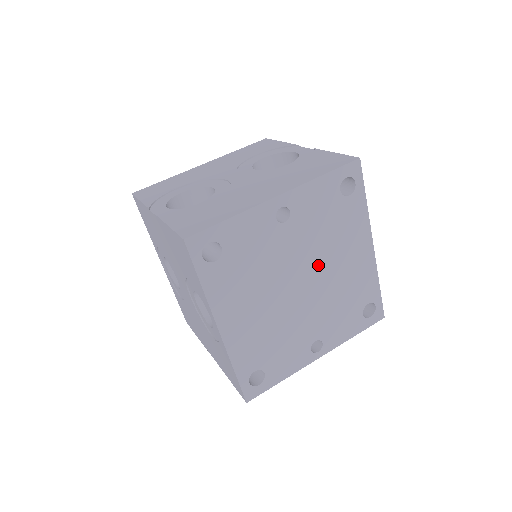
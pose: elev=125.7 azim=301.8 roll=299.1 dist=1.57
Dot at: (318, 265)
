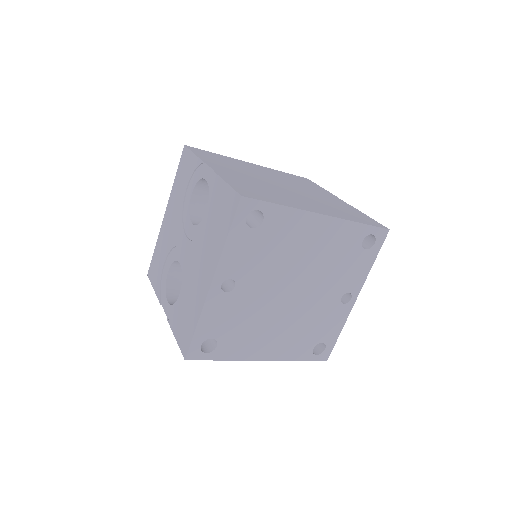
Dot at: (290, 272)
